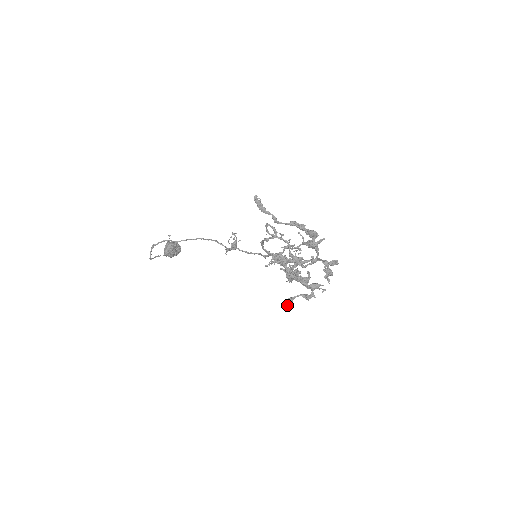
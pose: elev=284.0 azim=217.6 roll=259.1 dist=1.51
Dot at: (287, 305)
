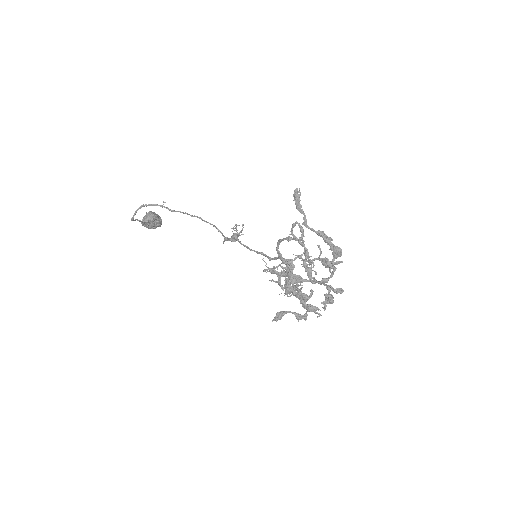
Dot at: (278, 317)
